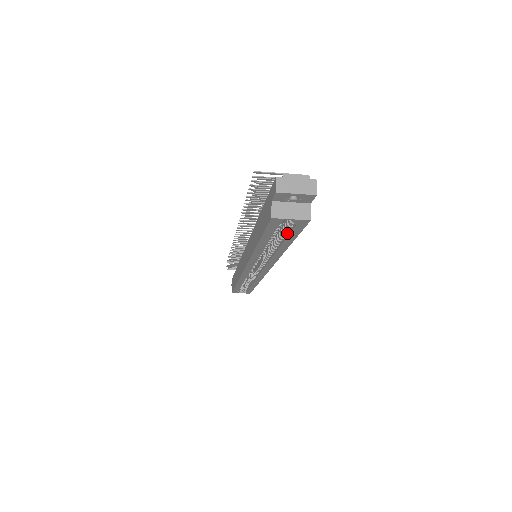
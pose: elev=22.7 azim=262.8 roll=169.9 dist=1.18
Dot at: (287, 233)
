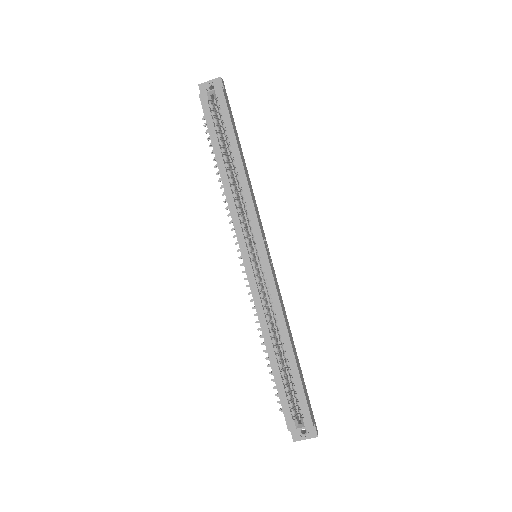
Dot at: (225, 125)
